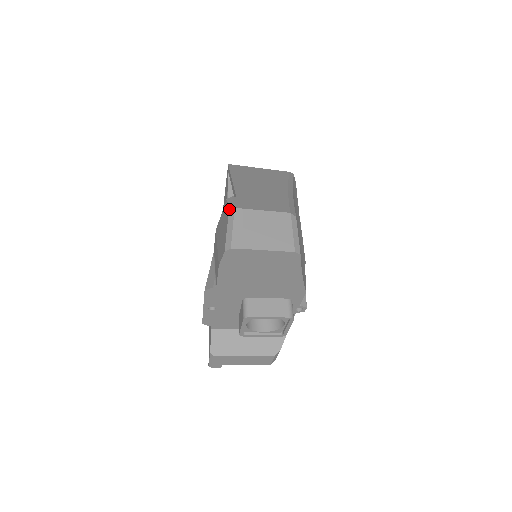
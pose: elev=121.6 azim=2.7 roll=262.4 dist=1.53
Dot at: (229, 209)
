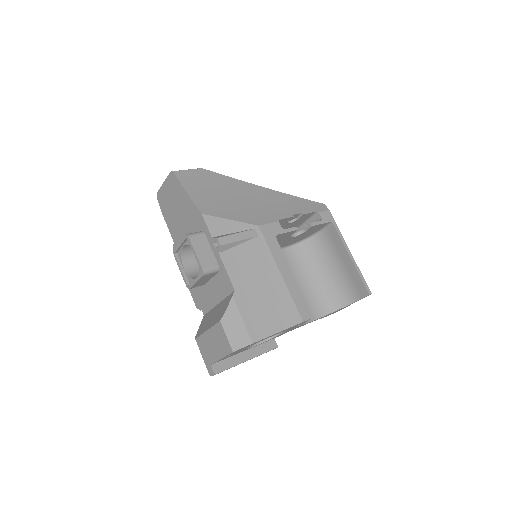
Dot at: occluded
